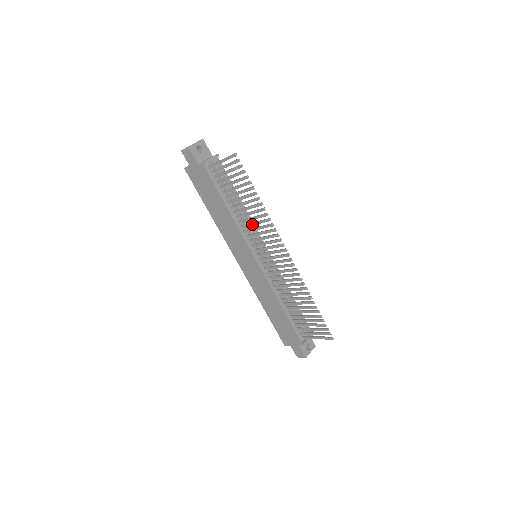
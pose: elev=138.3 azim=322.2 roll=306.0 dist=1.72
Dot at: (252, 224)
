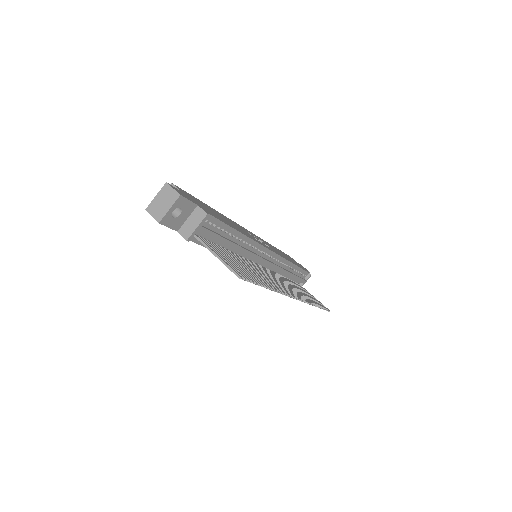
Dot at: occluded
